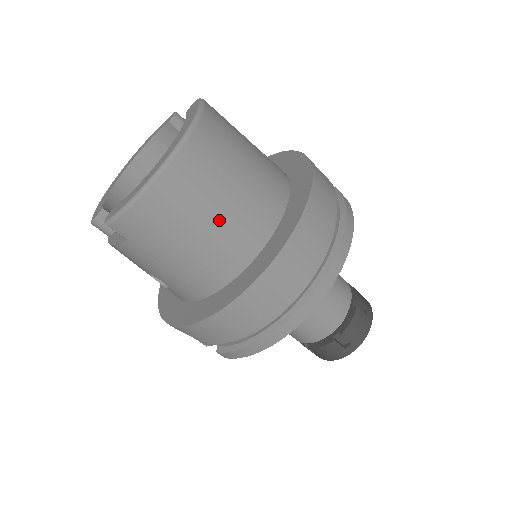
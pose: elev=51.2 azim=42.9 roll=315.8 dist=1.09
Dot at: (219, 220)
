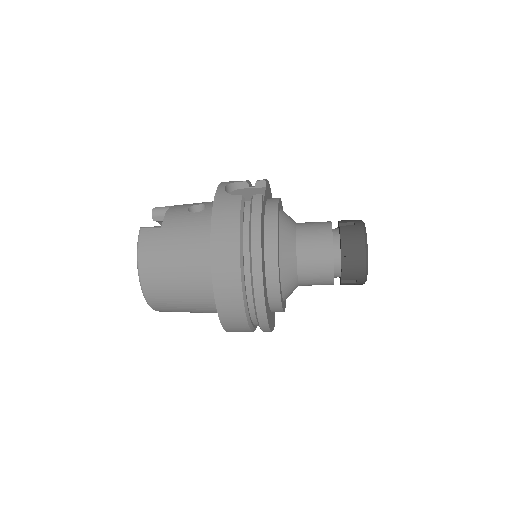
Dot at: (187, 300)
